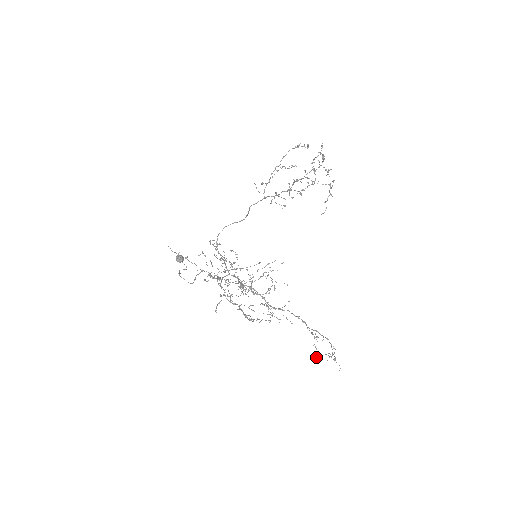
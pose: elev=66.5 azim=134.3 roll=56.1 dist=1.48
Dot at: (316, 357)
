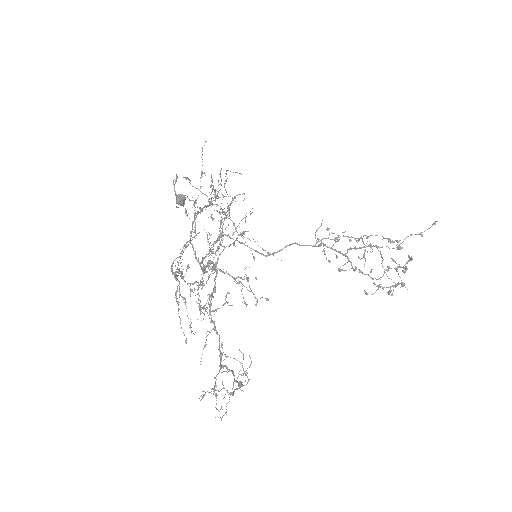
Dot at: occluded
